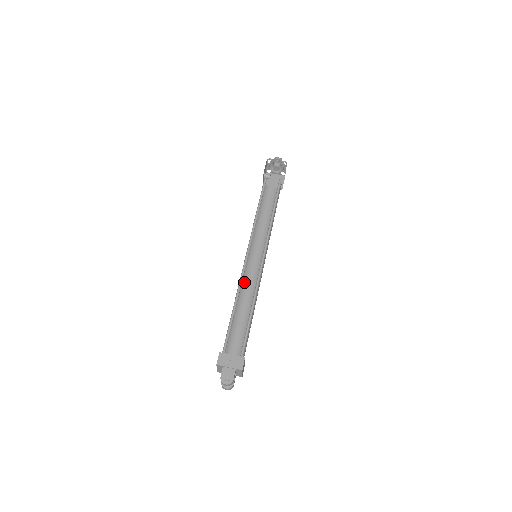
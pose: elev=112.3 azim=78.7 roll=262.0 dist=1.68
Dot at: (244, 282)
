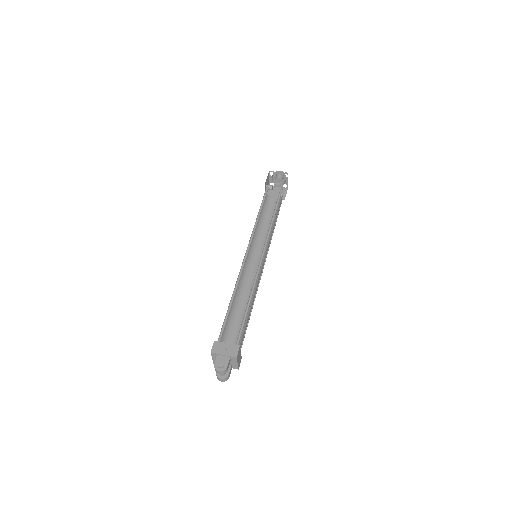
Dot at: (244, 281)
